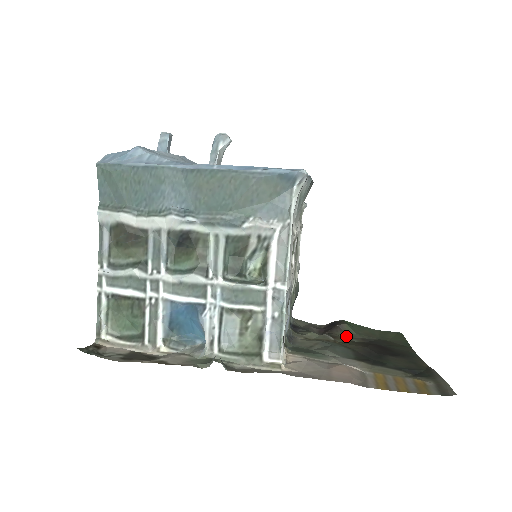
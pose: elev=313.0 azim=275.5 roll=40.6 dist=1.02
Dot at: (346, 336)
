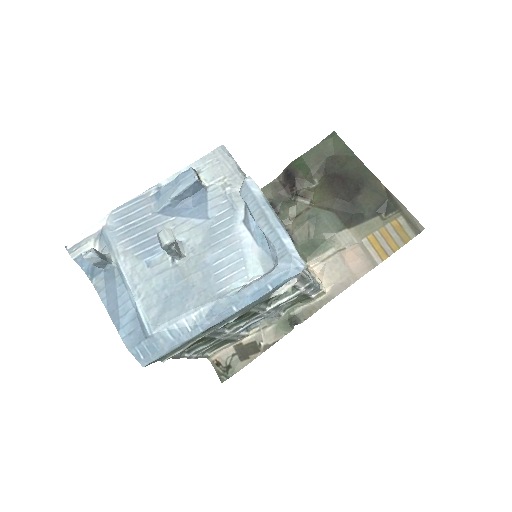
Dot at: (309, 183)
